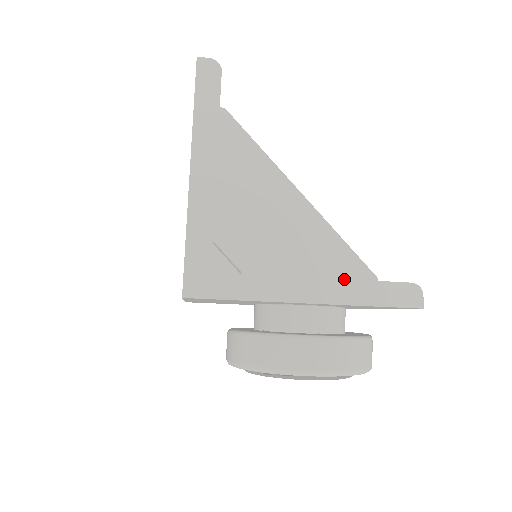
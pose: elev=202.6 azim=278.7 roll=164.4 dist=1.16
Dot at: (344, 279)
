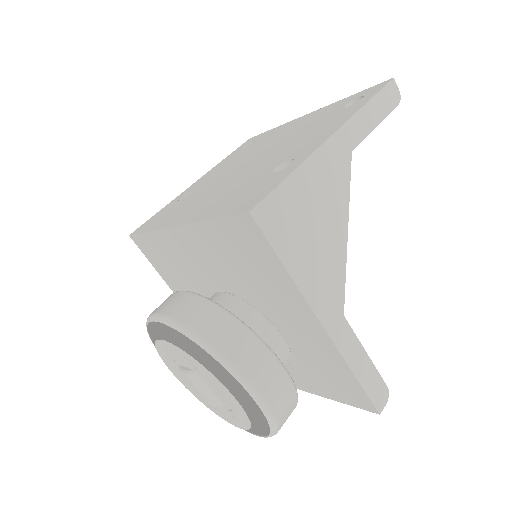
Dot at: (355, 334)
